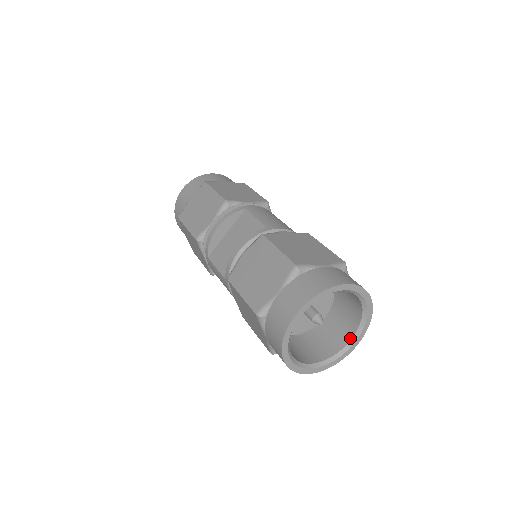
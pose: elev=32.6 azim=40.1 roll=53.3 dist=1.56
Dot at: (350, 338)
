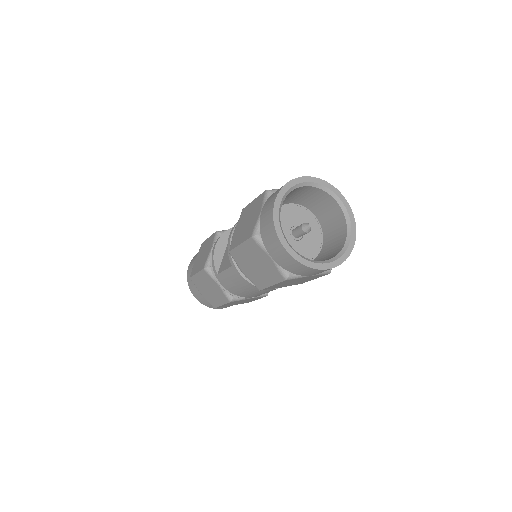
Dot at: (345, 237)
